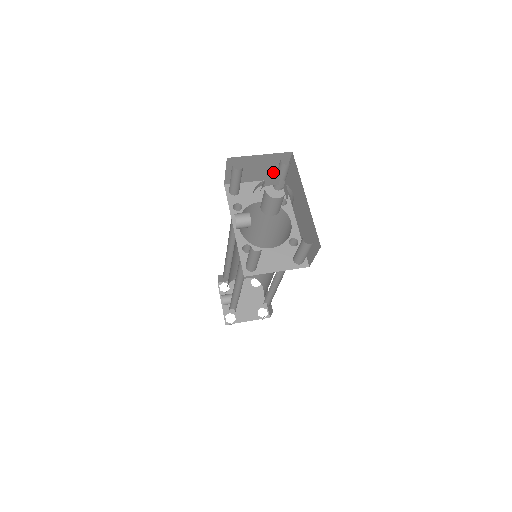
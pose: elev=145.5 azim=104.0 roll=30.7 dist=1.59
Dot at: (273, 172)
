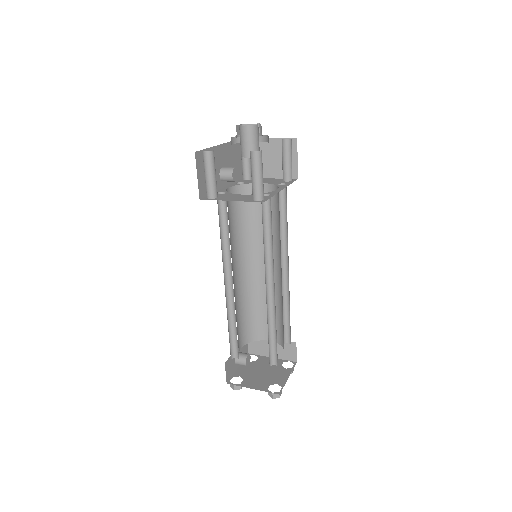
Dot at: occluded
